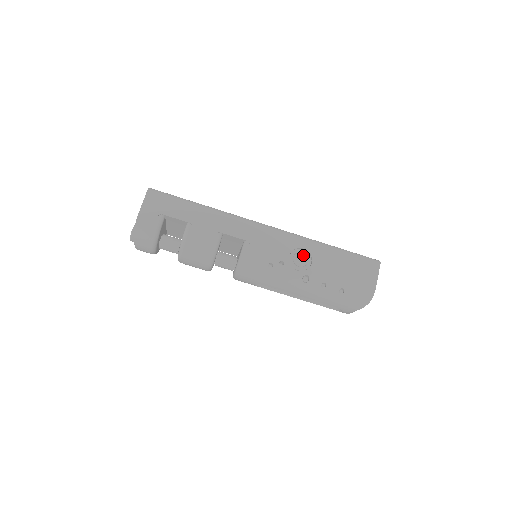
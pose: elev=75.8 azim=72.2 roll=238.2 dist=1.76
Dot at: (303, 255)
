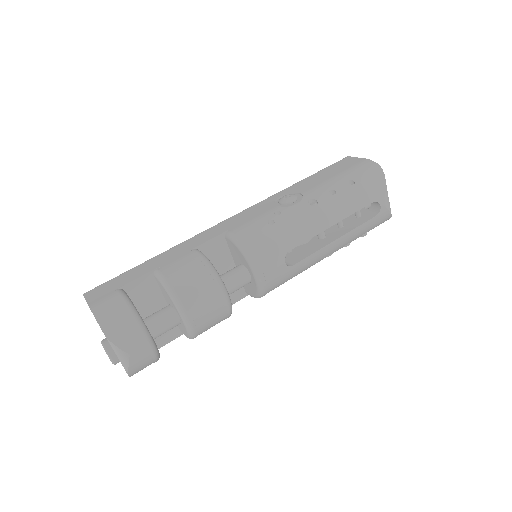
Dot at: (285, 195)
